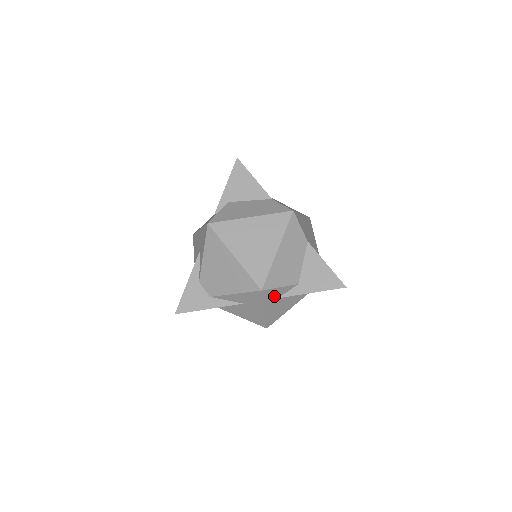
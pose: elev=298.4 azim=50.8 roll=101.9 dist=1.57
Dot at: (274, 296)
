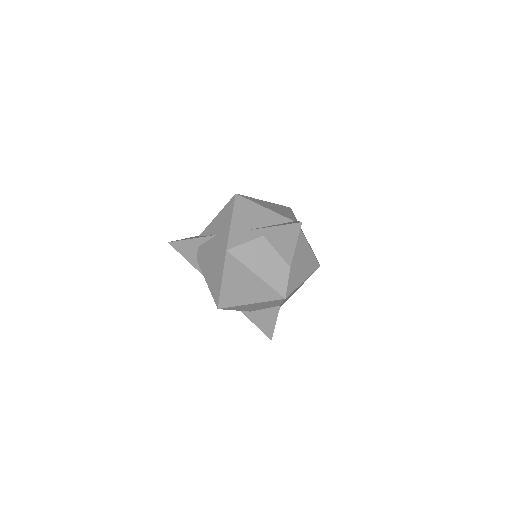
Dot at: occluded
